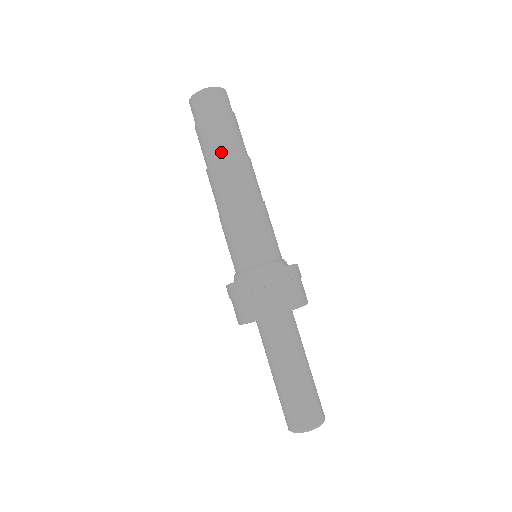
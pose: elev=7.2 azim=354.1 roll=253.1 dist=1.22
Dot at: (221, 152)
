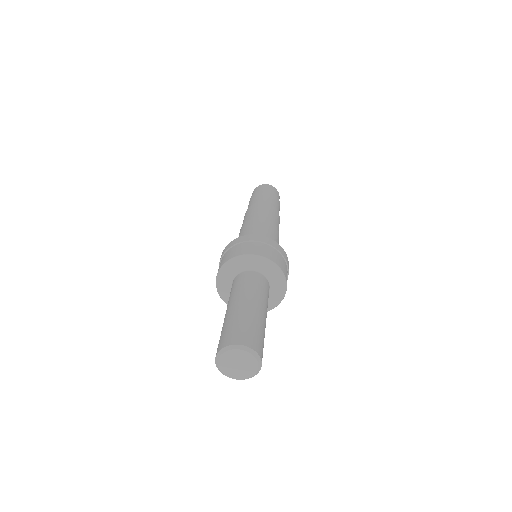
Dot at: occluded
